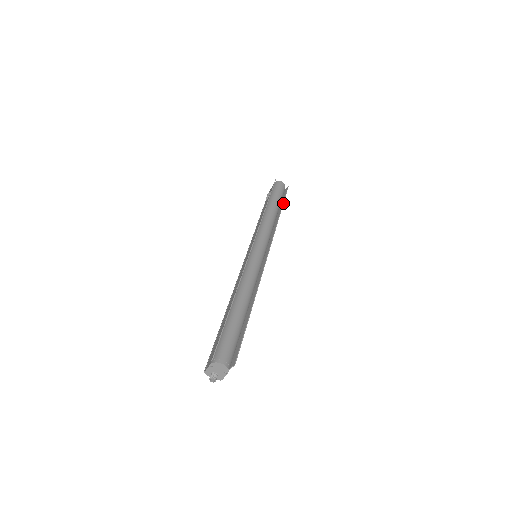
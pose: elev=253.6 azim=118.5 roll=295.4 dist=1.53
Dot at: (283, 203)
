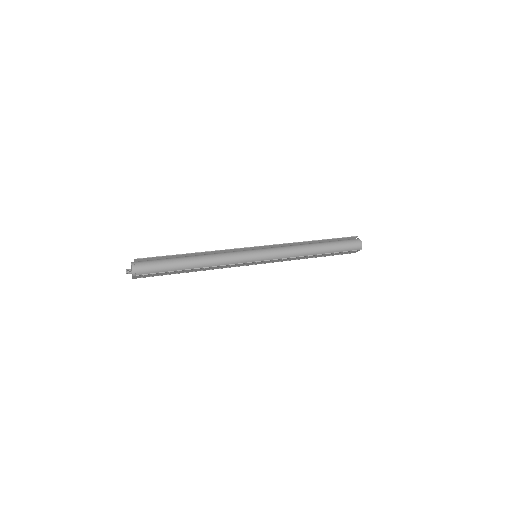
Dot at: occluded
